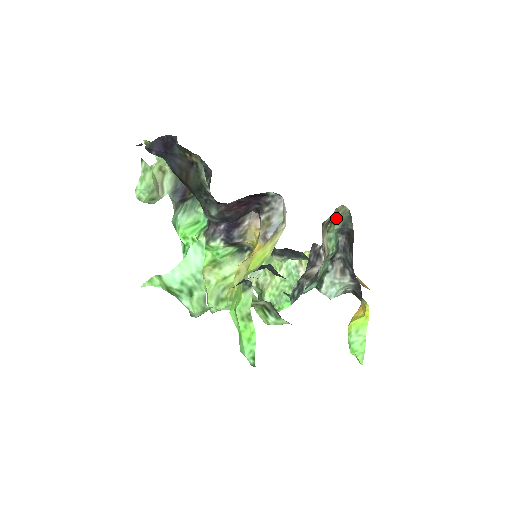
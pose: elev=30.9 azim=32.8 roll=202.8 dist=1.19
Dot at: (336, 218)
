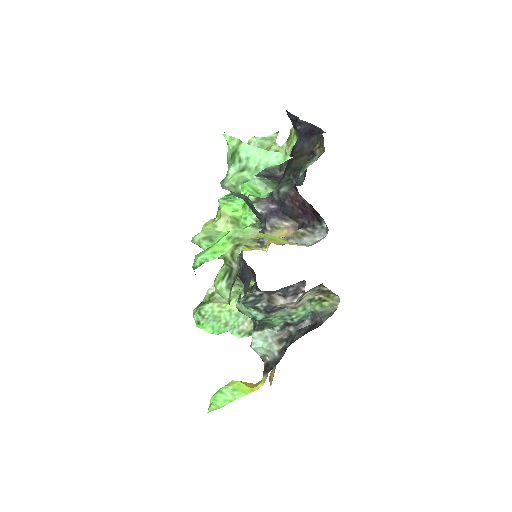
Dot at: (325, 301)
